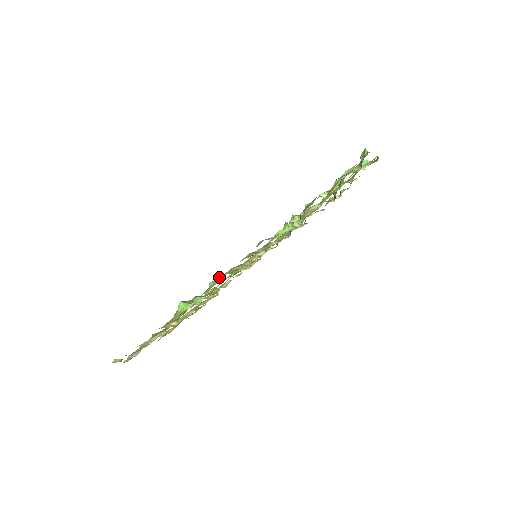
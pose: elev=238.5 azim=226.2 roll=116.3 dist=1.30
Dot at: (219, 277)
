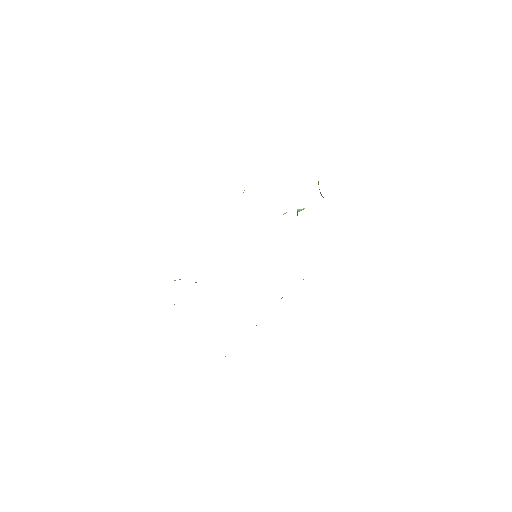
Dot at: occluded
